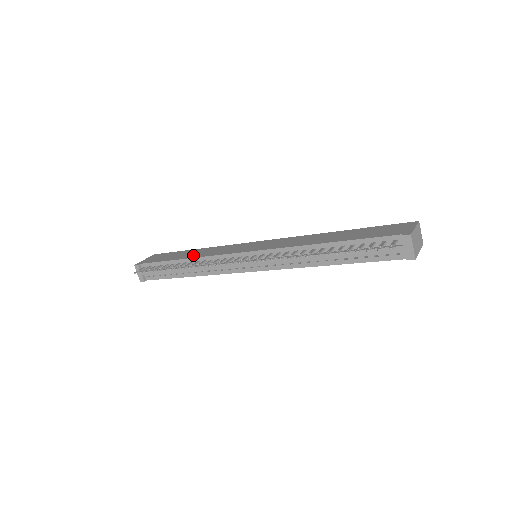
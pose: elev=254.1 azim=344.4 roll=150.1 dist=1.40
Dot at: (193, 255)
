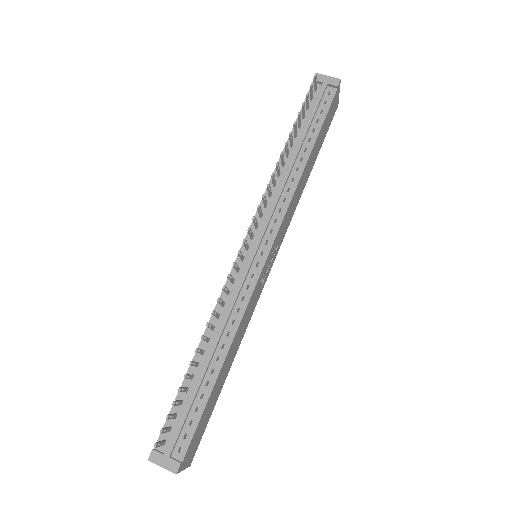
Dot at: occluded
